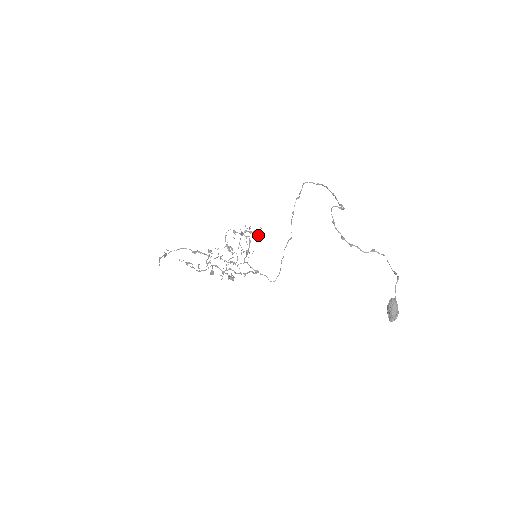
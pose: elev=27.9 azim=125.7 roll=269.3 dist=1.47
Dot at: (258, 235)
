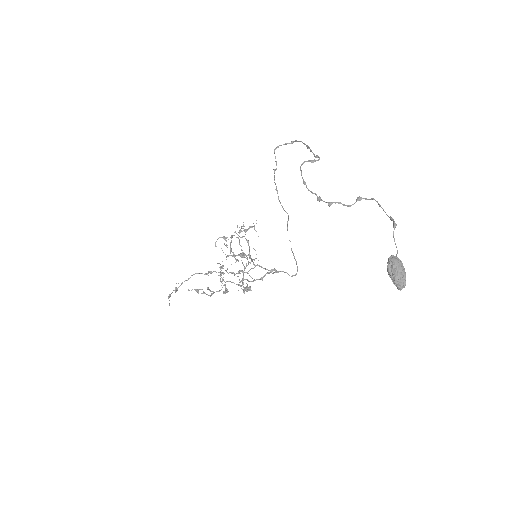
Dot at: (255, 230)
